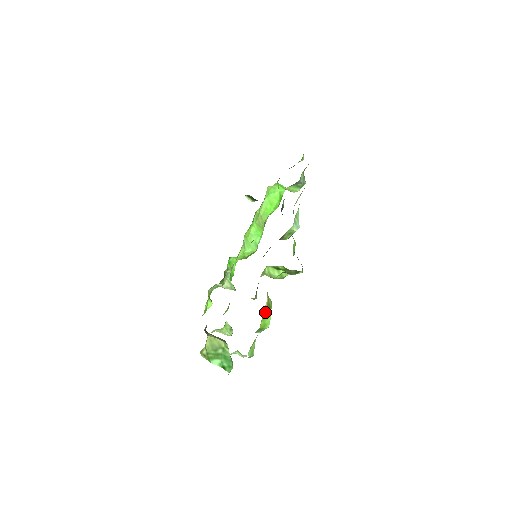
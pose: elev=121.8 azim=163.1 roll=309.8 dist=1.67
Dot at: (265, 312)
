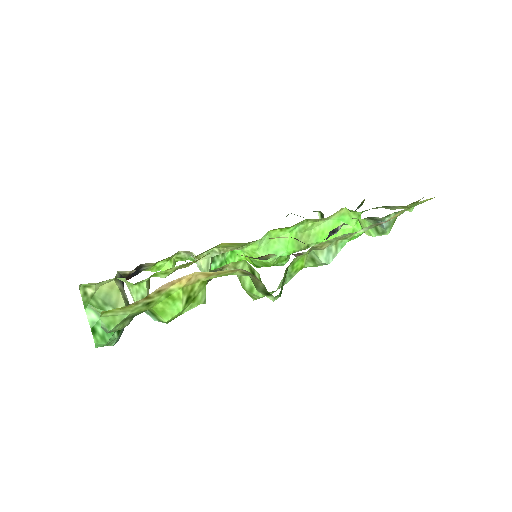
Dot at: (175, 293)
